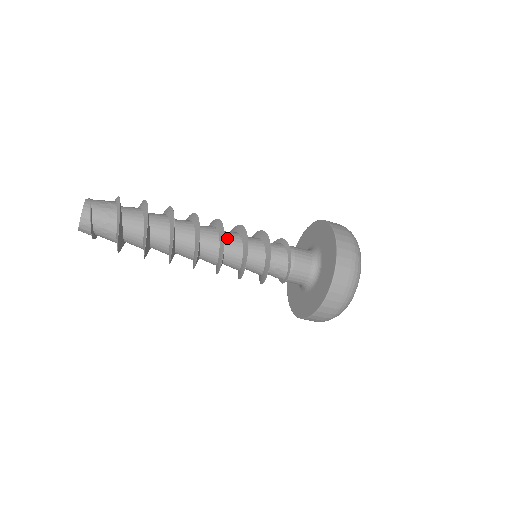
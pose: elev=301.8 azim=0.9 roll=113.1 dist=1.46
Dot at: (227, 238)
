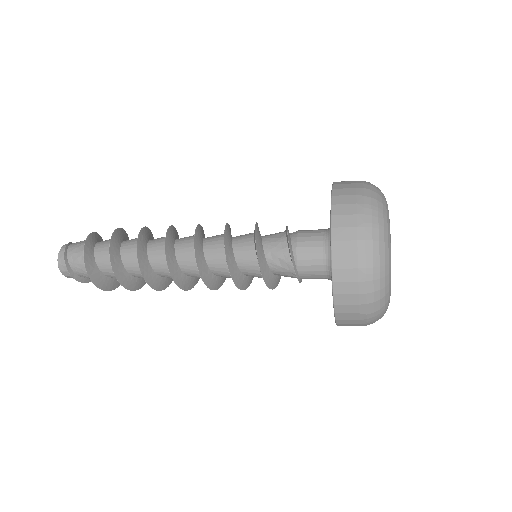
Dot at: (207, 240)
